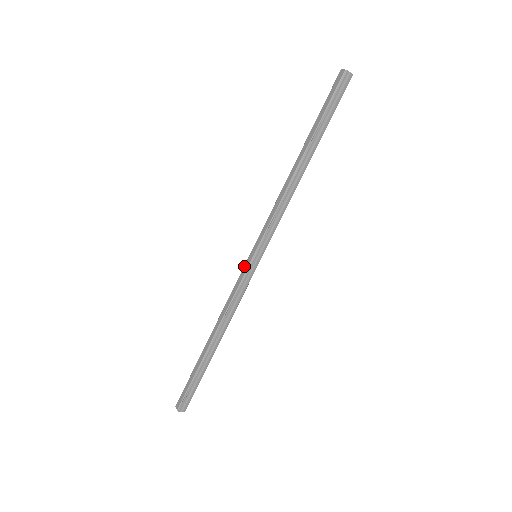
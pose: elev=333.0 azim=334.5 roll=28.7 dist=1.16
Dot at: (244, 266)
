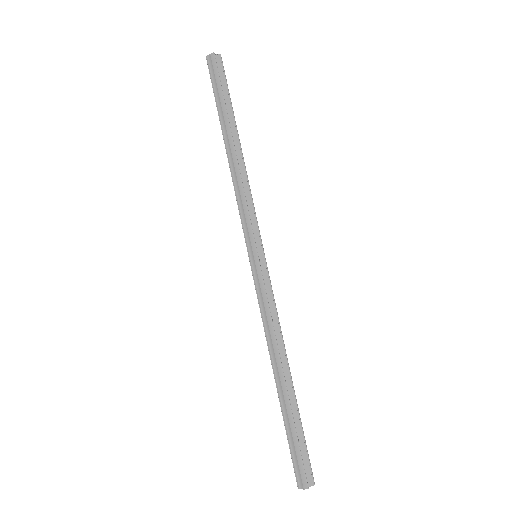
Dot at: occluded
